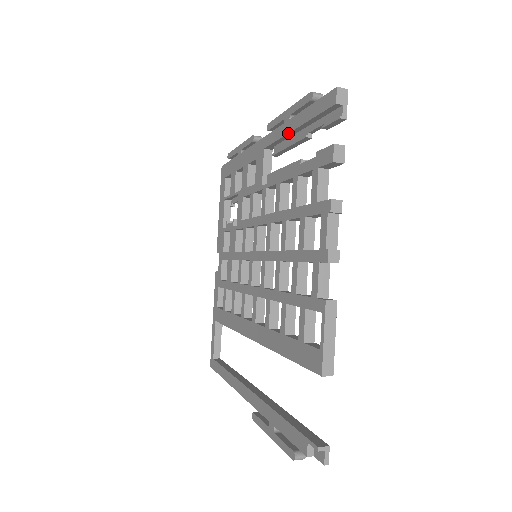
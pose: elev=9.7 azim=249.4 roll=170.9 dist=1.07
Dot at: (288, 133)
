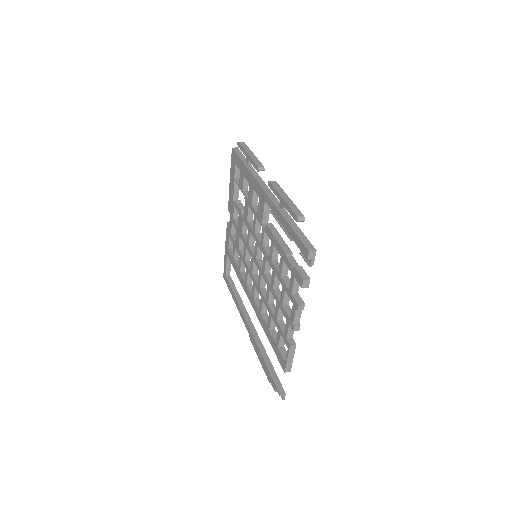
Dot at: (281, 223)
